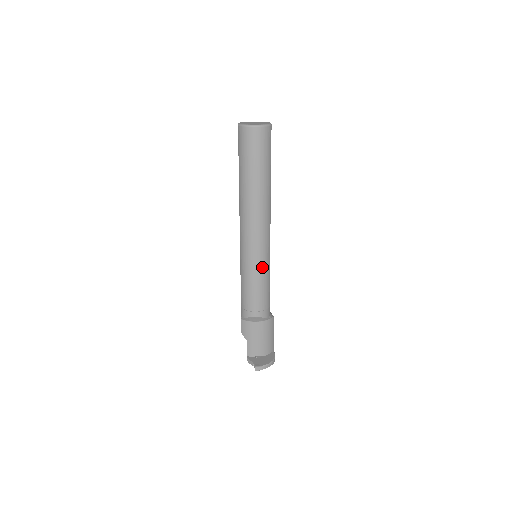
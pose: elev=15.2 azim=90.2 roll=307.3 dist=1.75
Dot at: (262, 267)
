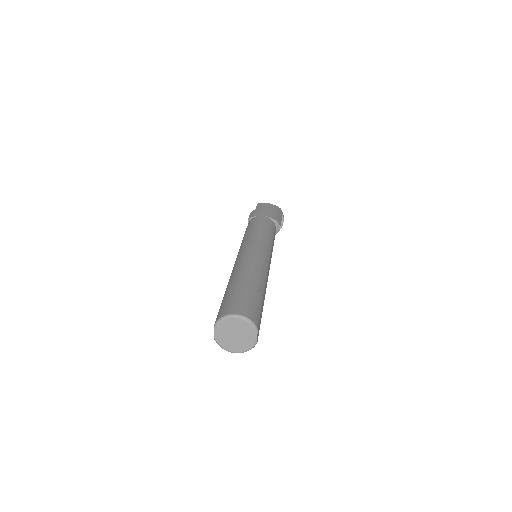
Dot at: occluded
